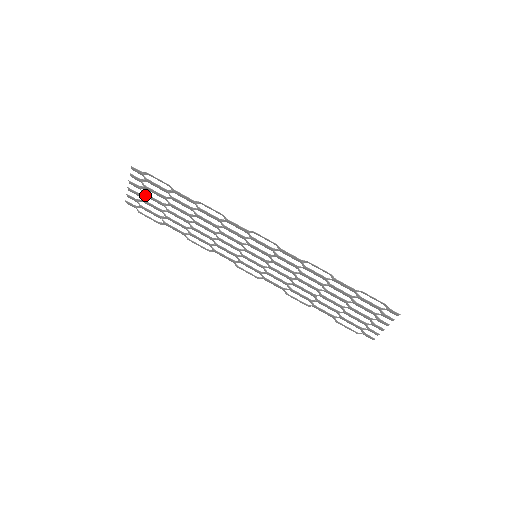
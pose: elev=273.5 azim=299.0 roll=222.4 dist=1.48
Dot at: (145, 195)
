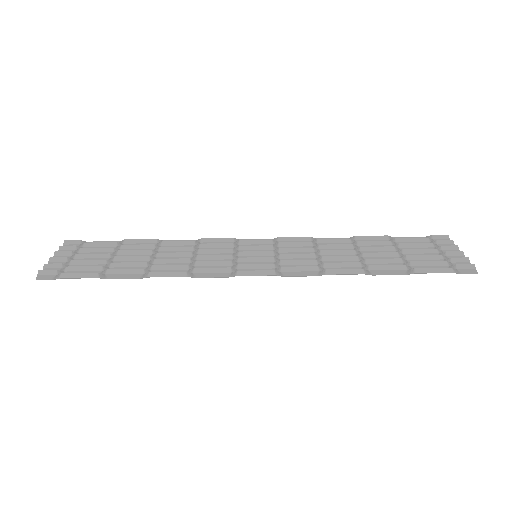
Dot at: (78, 258)
